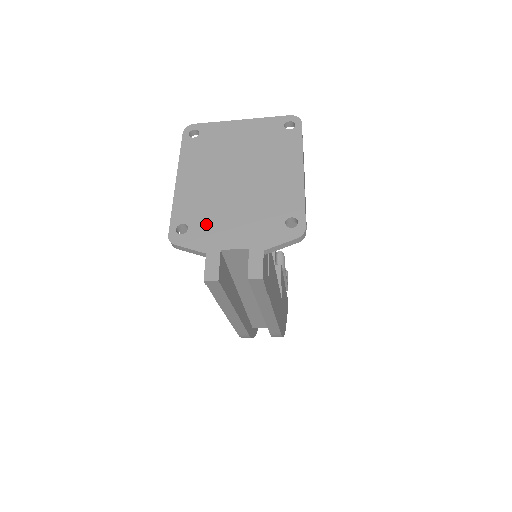
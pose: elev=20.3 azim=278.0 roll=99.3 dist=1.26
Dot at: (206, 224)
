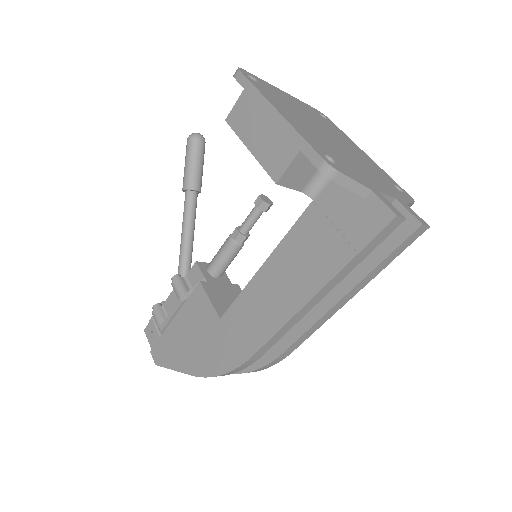
Dot at: (345, 163)
